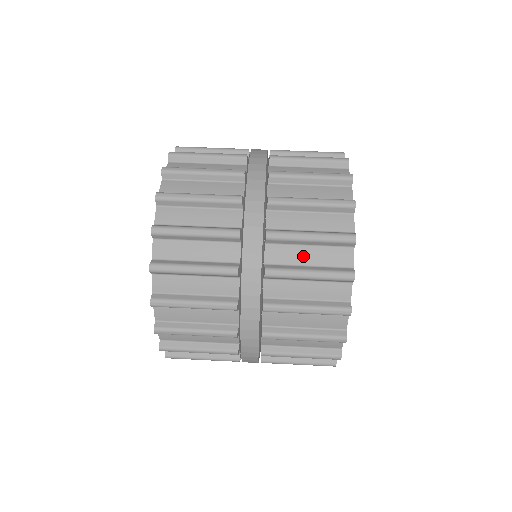
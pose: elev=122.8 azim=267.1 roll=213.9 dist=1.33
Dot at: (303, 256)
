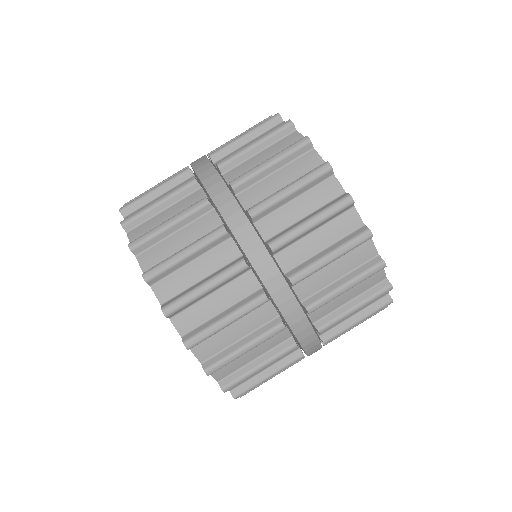
Dot at: (294, 212)
